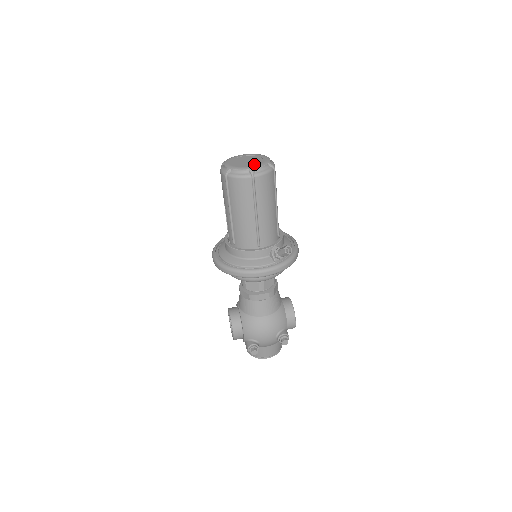
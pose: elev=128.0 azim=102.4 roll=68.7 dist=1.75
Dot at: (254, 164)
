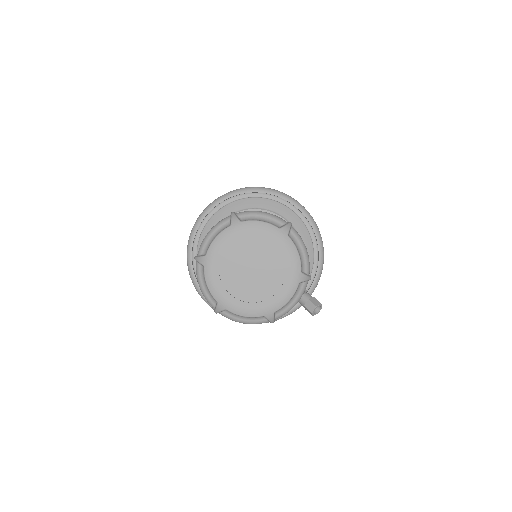
Dot at: (271, 292)
